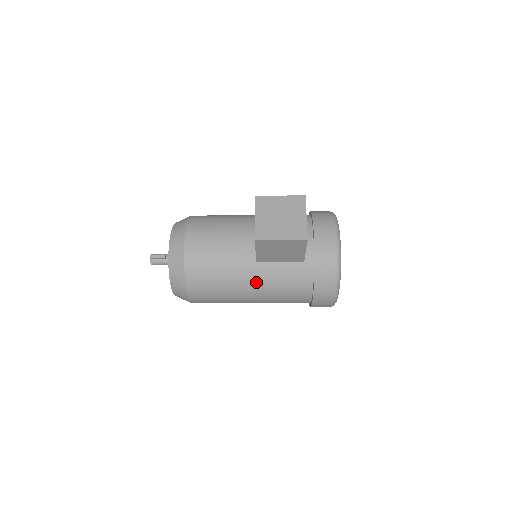
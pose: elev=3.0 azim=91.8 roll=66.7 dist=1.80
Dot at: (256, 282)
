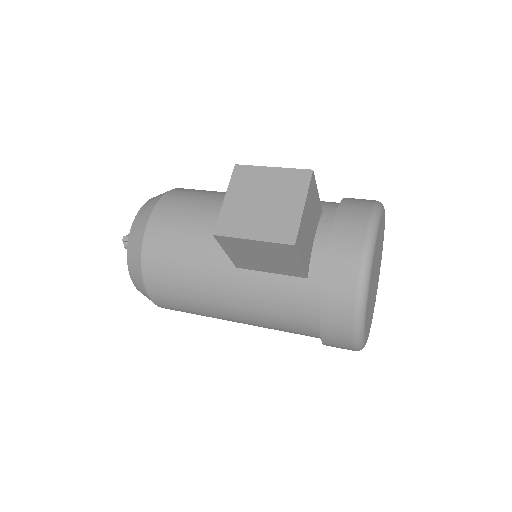
Dot at: (236, 297)
